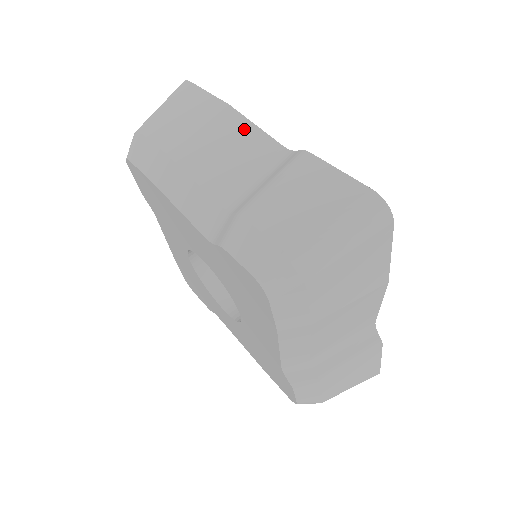
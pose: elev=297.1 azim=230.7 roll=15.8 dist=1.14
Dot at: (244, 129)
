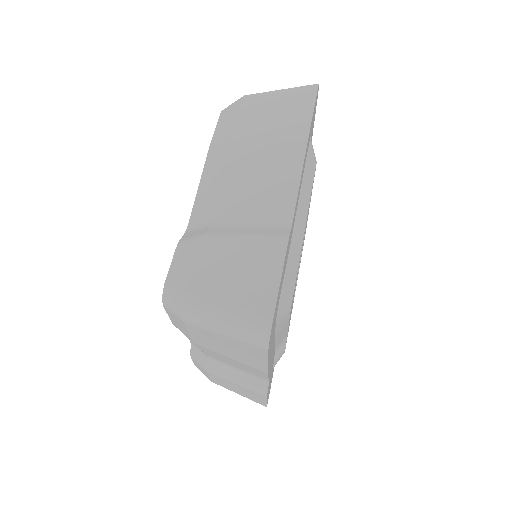
Dot at: (291, 173)
